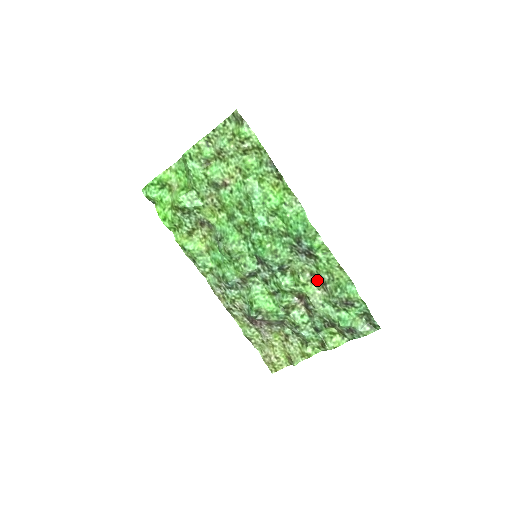
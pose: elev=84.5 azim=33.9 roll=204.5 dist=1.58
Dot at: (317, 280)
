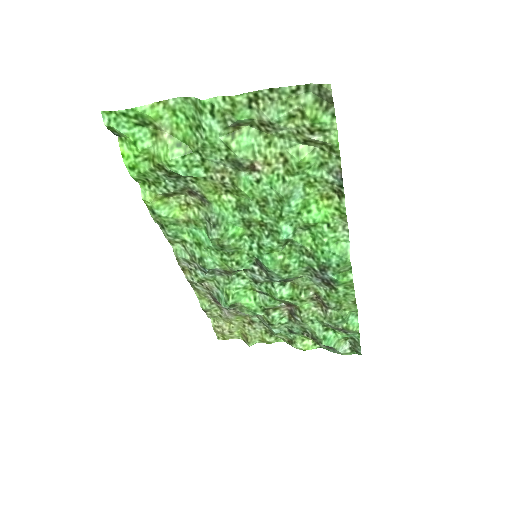
Dot at: (319, 300)
